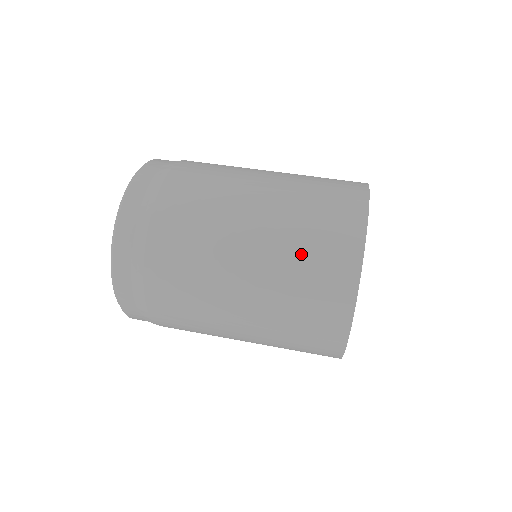
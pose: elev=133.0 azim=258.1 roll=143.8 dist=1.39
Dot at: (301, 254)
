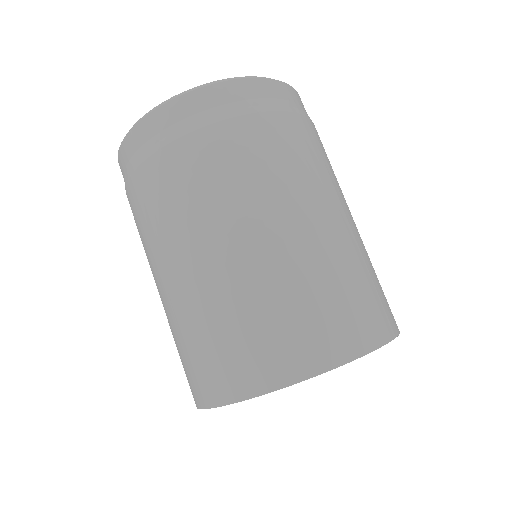
Dot at: (211, 331)
